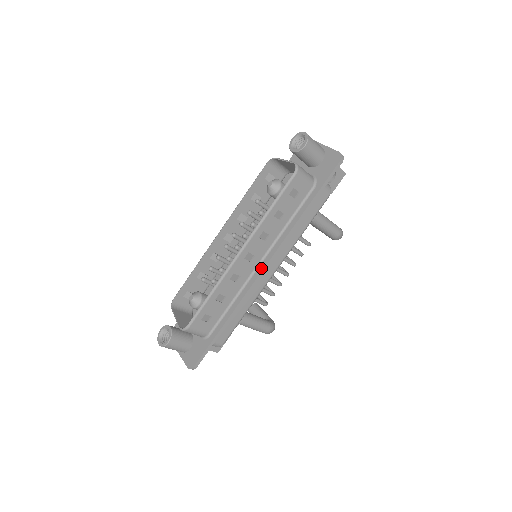
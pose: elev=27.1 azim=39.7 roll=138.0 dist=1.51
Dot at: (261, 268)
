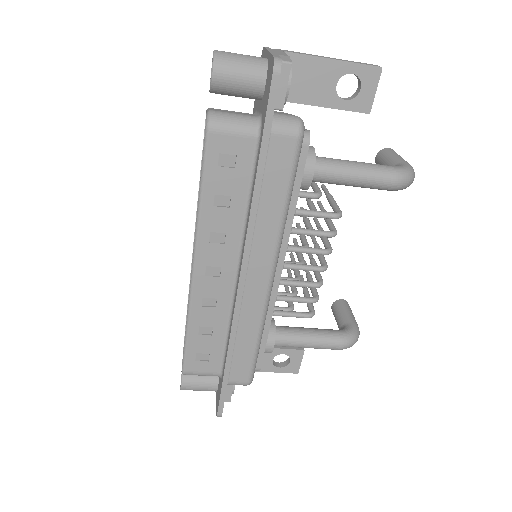
Dot at: (237, 282)
